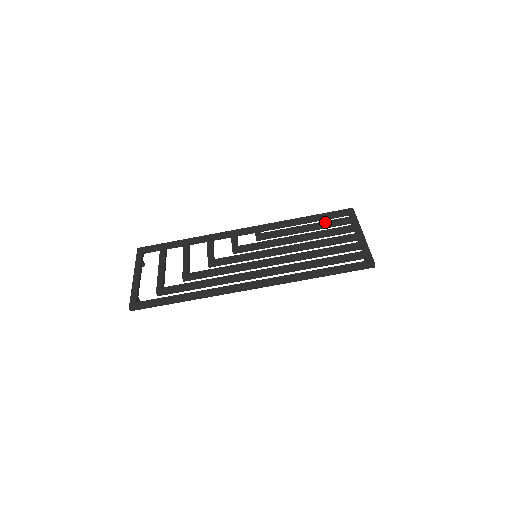
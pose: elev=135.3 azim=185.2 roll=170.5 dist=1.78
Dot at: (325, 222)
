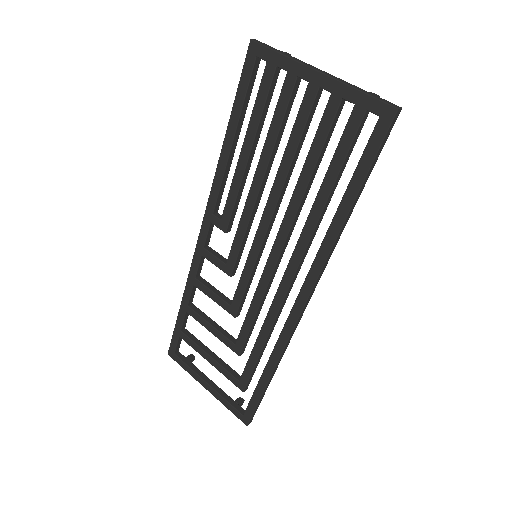
Dot at: (254, 115)
